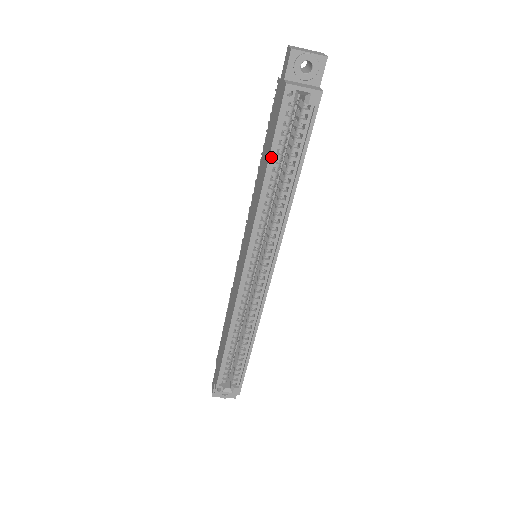
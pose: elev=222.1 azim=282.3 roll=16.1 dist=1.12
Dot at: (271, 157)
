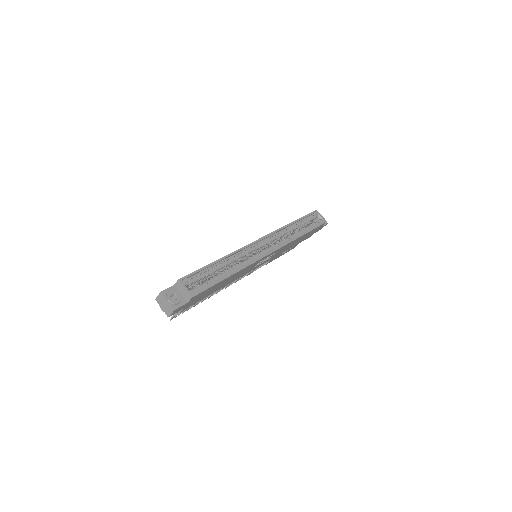
Dot at: (300, 219)
